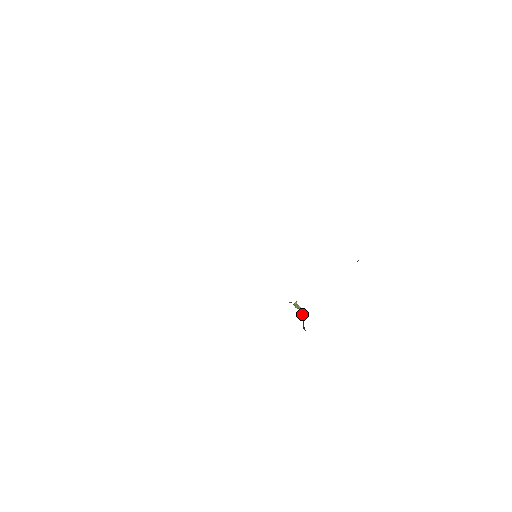
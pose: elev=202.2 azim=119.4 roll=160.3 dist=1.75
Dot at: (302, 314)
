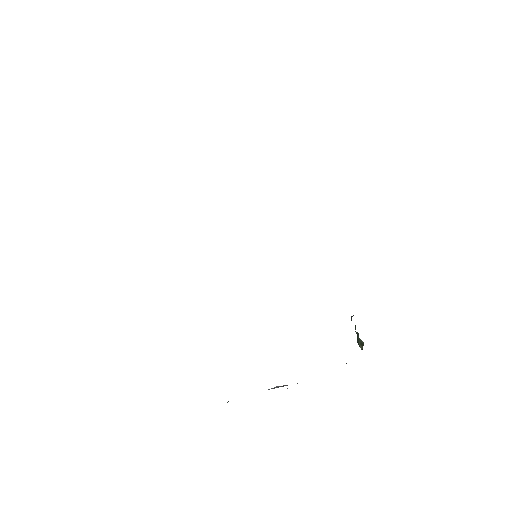
Dot at: occluded
